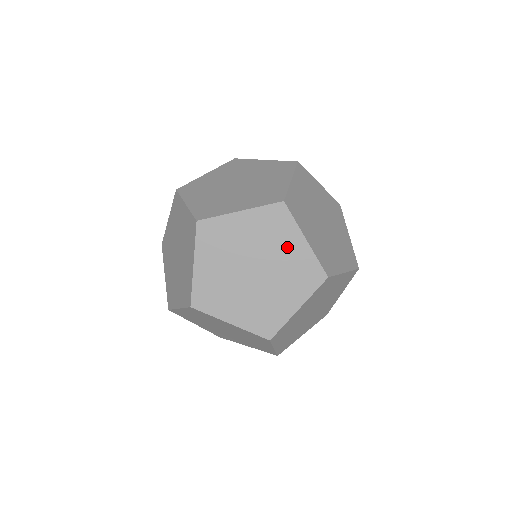
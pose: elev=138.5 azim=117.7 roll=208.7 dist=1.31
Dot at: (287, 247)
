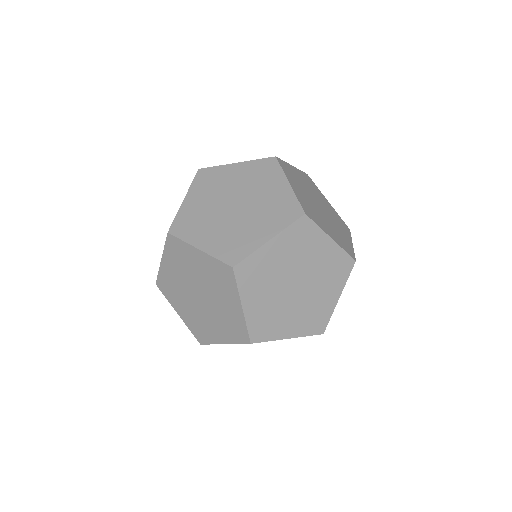
Dot at: (226, 300)
